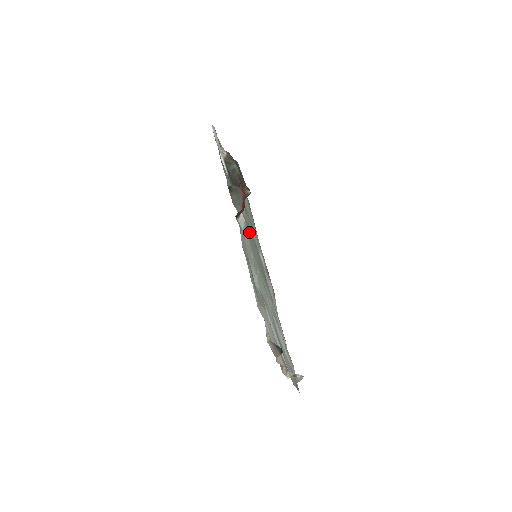
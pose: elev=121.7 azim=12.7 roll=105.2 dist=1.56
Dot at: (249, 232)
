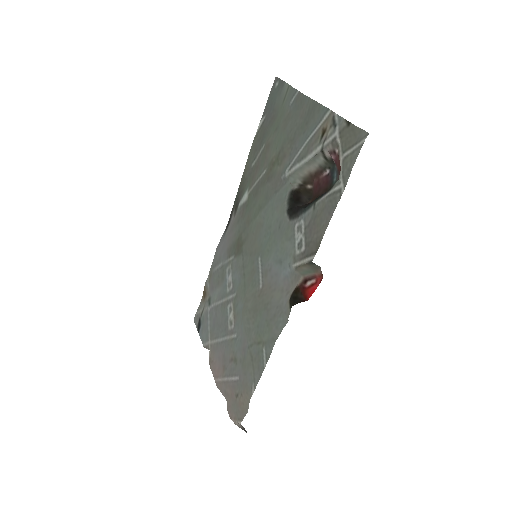
Dot at: (267, 220)
